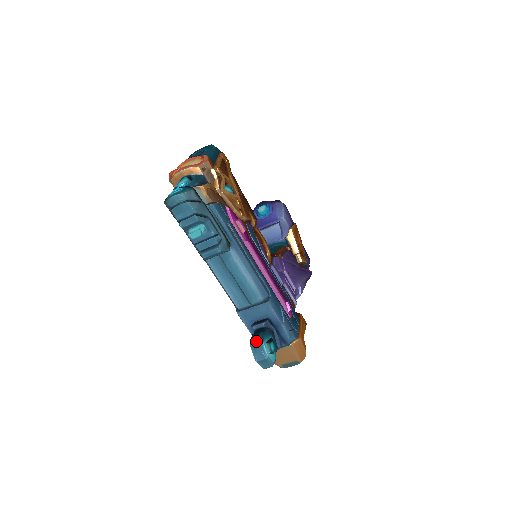
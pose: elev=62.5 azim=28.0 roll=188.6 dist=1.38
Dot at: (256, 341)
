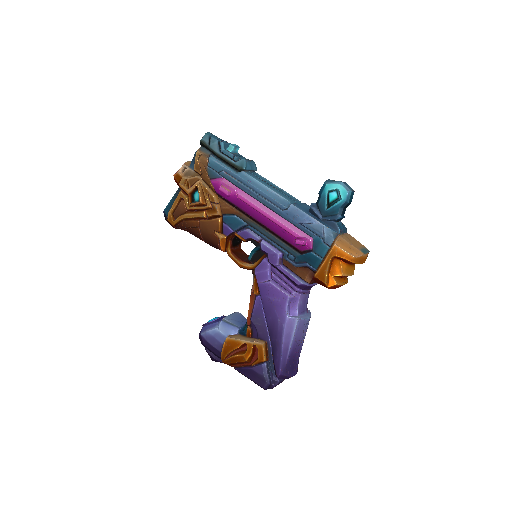
Dot at: occluded
